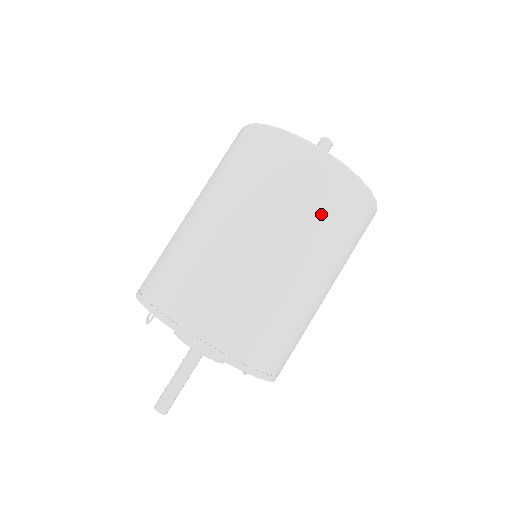
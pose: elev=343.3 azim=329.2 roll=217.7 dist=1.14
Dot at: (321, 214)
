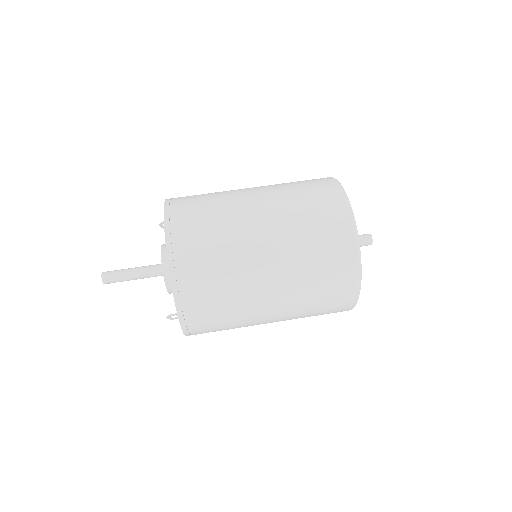
Dot at: (307, 211)
